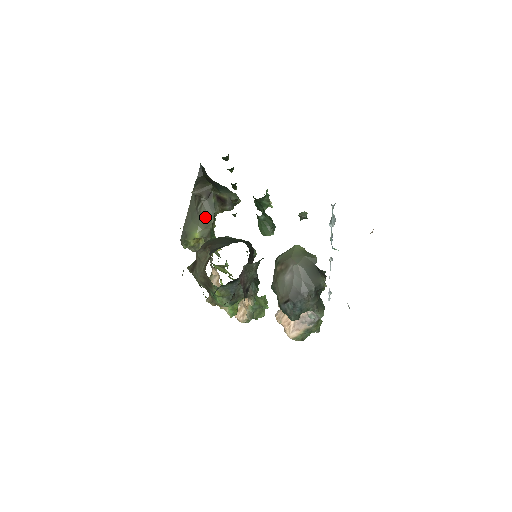
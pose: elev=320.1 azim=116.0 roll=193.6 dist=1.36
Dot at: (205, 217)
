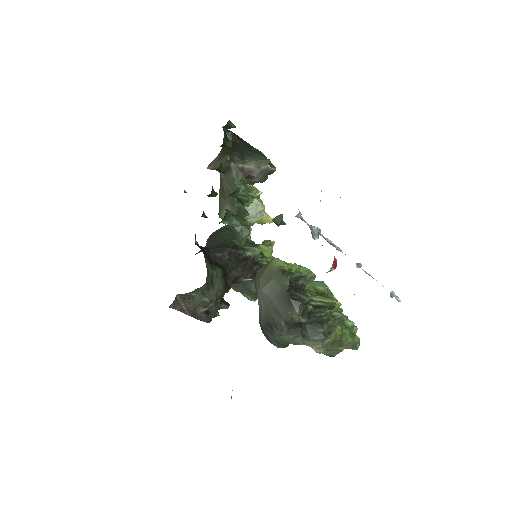
Dot at: (229, 194)
